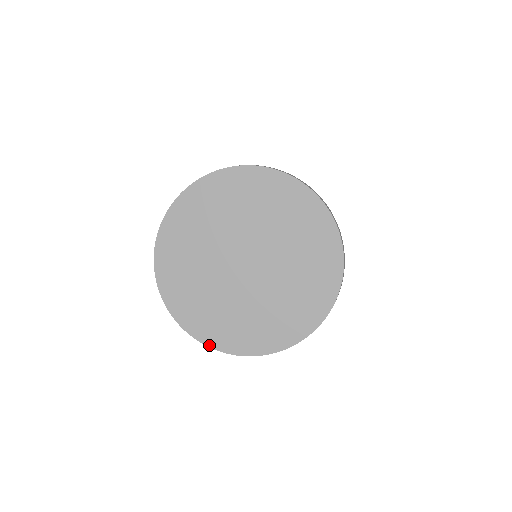
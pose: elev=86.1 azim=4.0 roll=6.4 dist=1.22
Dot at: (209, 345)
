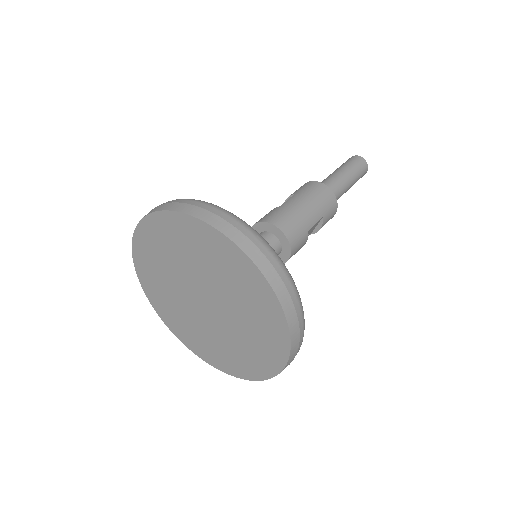
Dot at: (156, 311)
